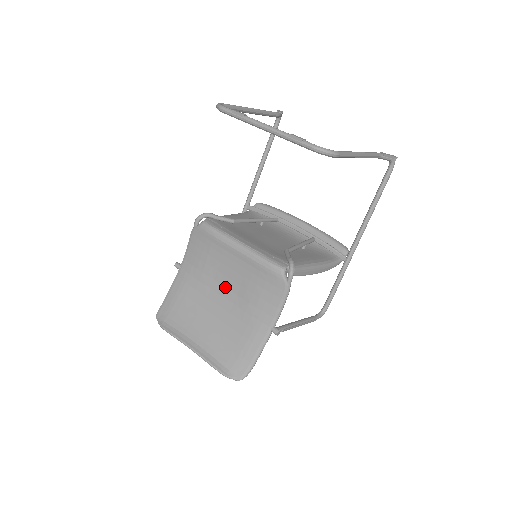
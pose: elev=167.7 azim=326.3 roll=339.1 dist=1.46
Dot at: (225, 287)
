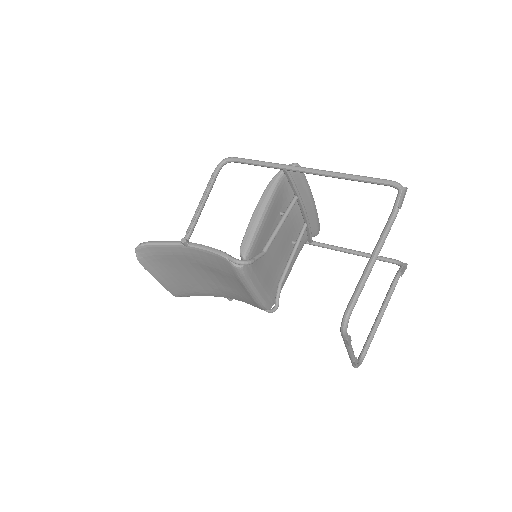
Dot at: (217, 279)
